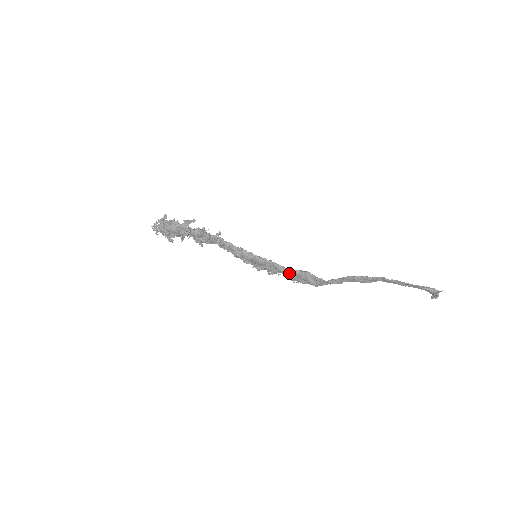
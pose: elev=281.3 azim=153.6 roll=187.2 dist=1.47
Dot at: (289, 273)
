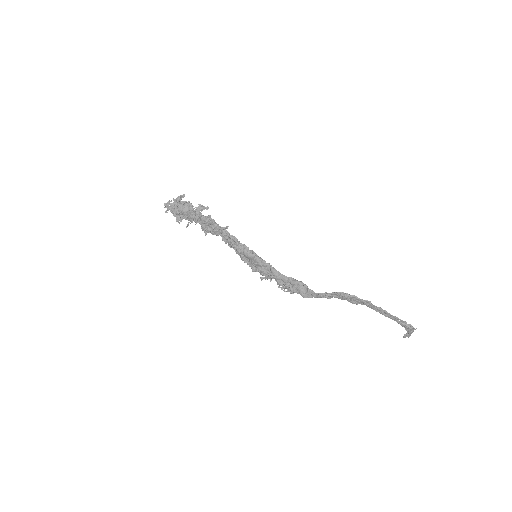
Dot at: (283, 279)
